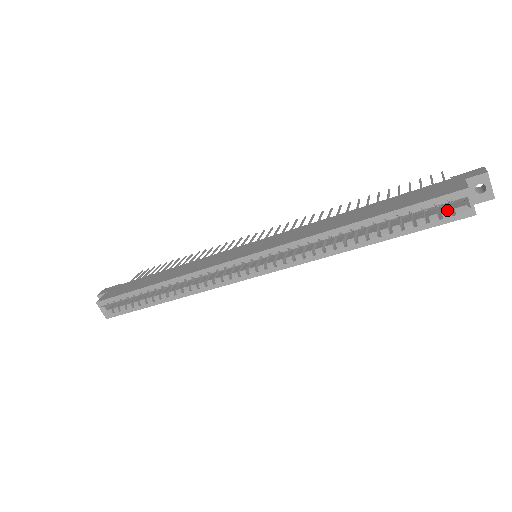
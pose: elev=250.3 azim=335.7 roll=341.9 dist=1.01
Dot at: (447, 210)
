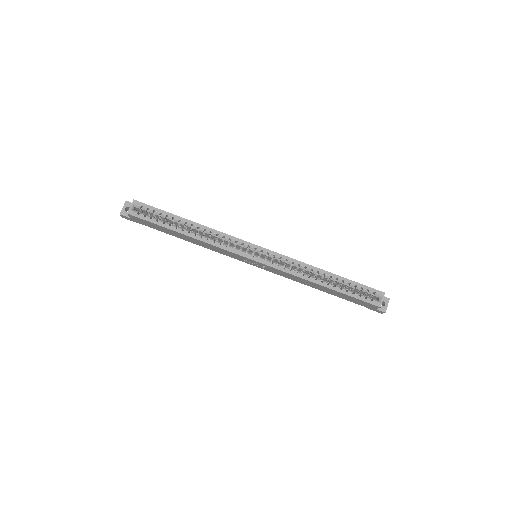
Dot at: occluded
